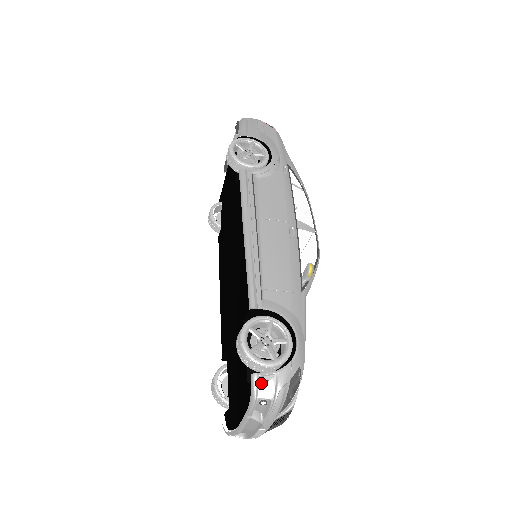
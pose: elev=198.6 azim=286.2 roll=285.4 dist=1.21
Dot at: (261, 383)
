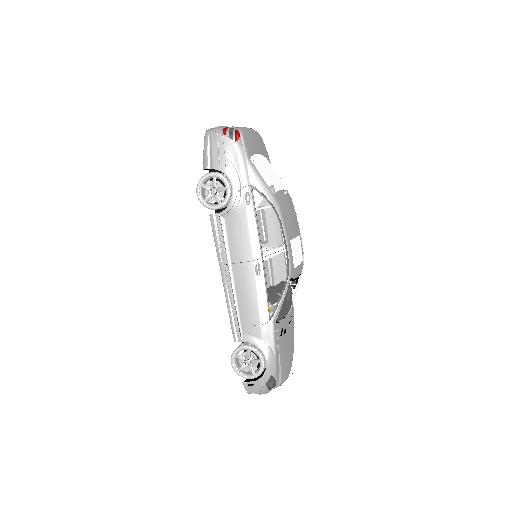
Dot at: (248, 387)
